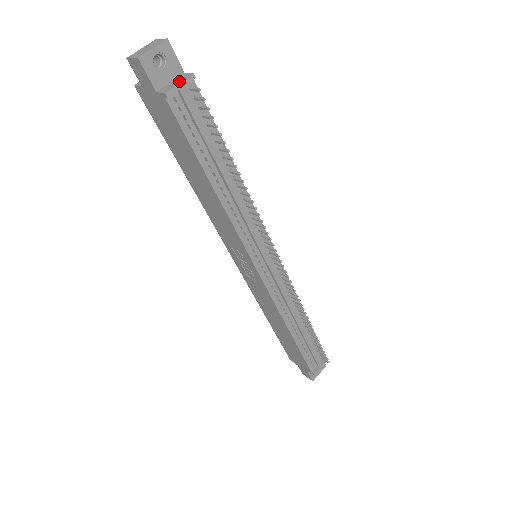
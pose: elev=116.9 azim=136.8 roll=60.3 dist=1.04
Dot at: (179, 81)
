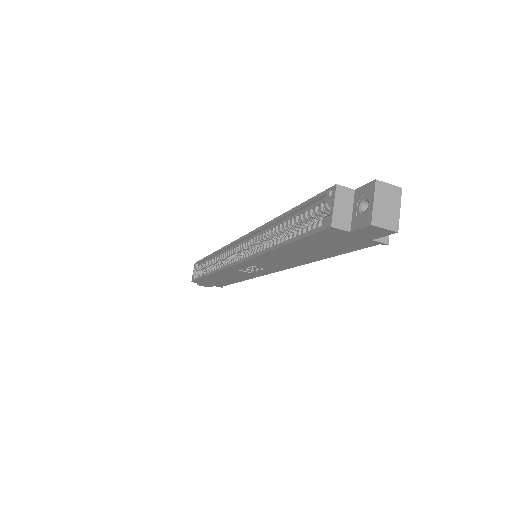
Dot at: occluded
